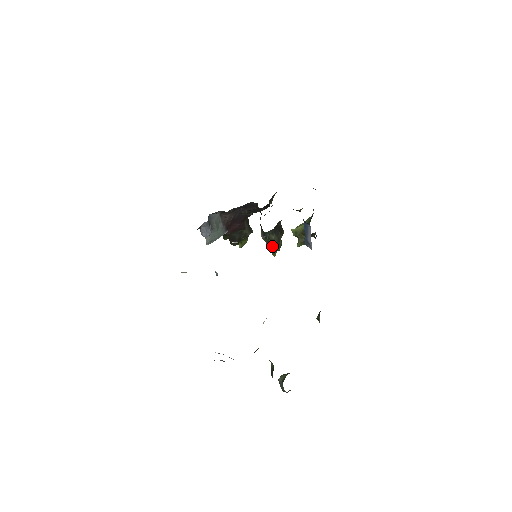
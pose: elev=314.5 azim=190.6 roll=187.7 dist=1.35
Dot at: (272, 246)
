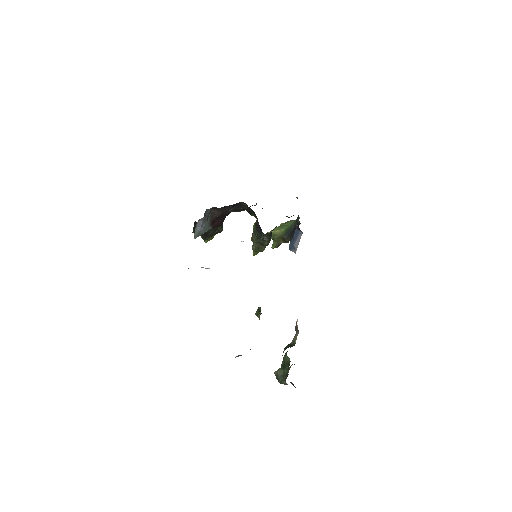
Dot at: (259, 247)
